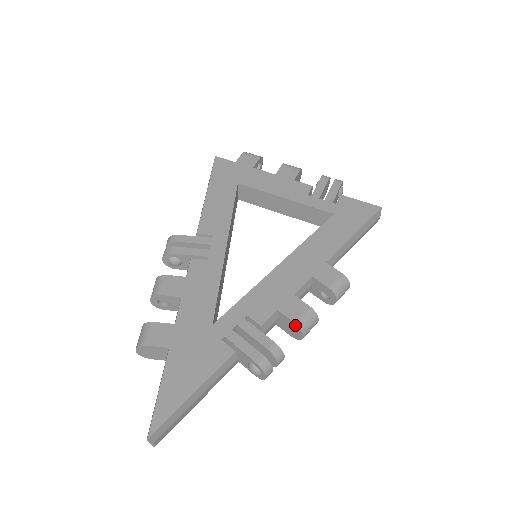
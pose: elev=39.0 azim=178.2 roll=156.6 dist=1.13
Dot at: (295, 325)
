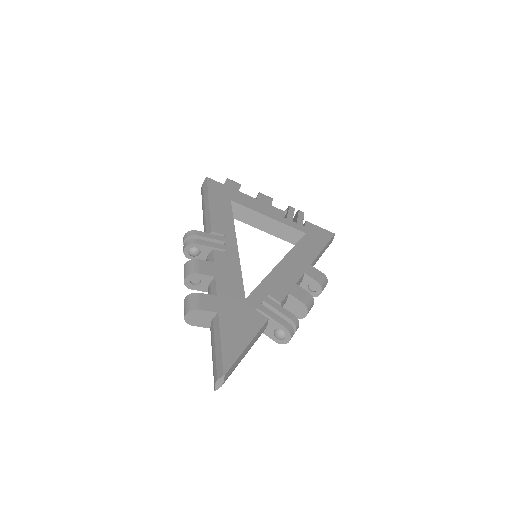
Dot at: (302, 305)
